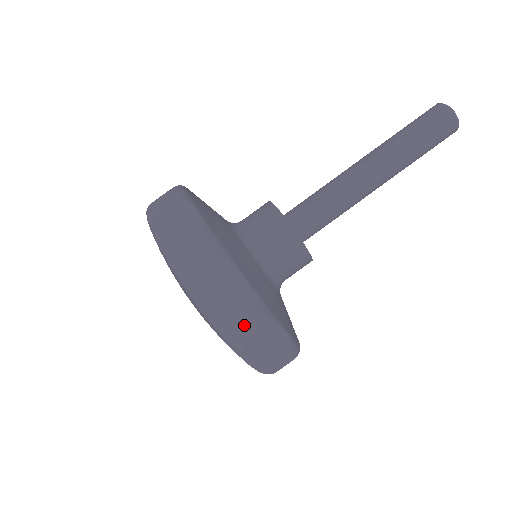
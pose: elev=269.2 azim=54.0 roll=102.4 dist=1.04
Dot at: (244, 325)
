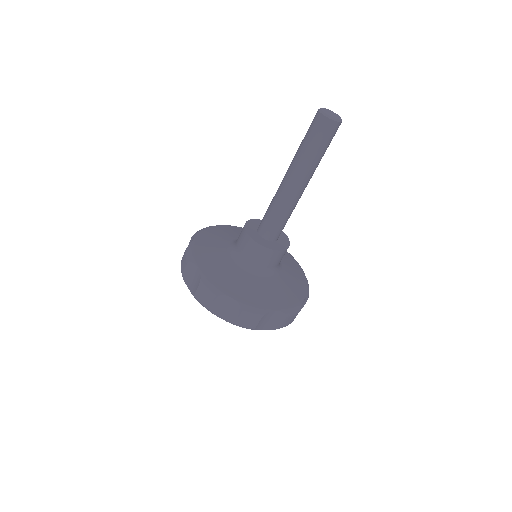
Dot at: (203, 295)
